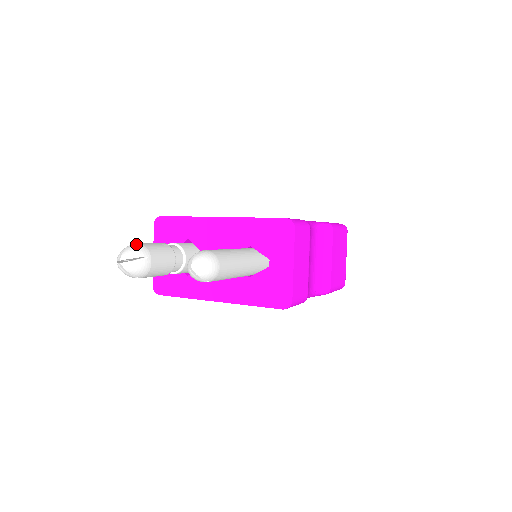
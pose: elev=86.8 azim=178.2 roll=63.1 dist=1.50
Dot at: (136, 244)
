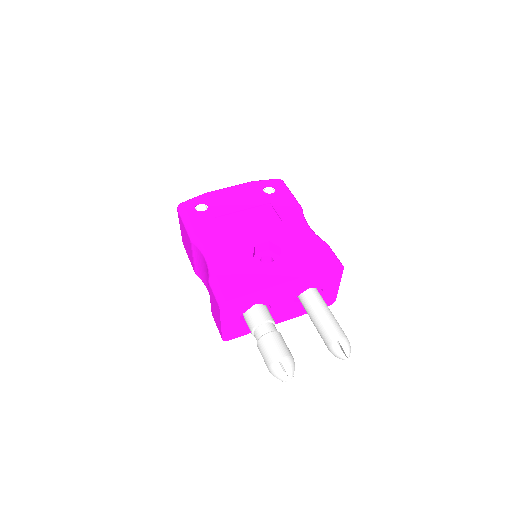
Dot at: (285, 360)
